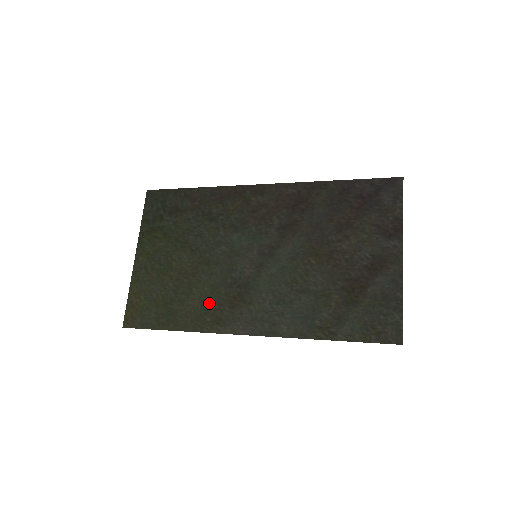
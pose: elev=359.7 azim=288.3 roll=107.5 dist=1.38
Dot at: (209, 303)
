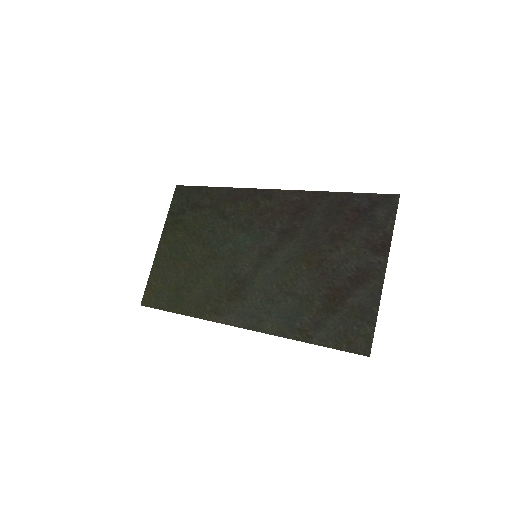
Dot at: (211, 294)
